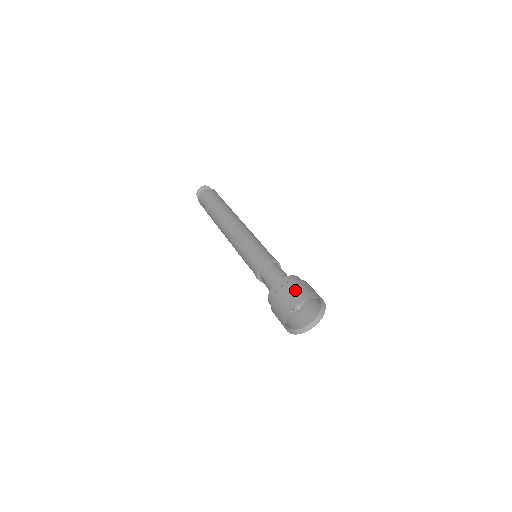
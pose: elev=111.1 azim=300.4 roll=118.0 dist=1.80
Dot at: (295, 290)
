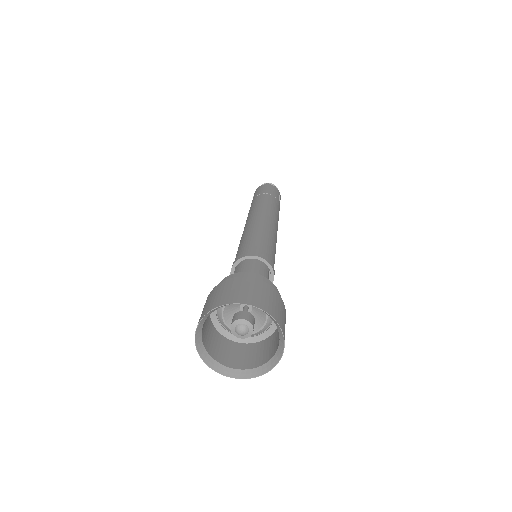
Dot at: (246, 288)
